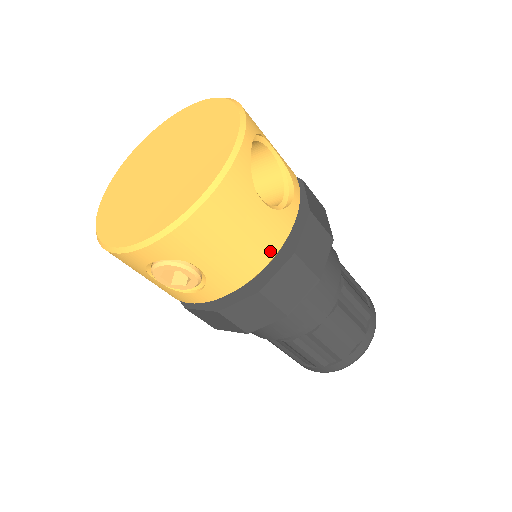
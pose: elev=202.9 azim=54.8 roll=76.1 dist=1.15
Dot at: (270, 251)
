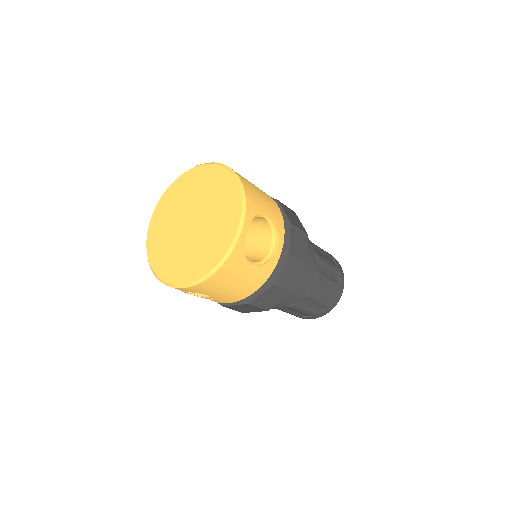
Dot at: (256, 286)
